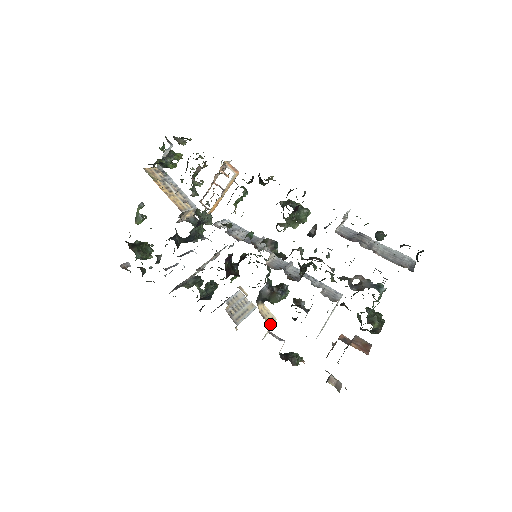
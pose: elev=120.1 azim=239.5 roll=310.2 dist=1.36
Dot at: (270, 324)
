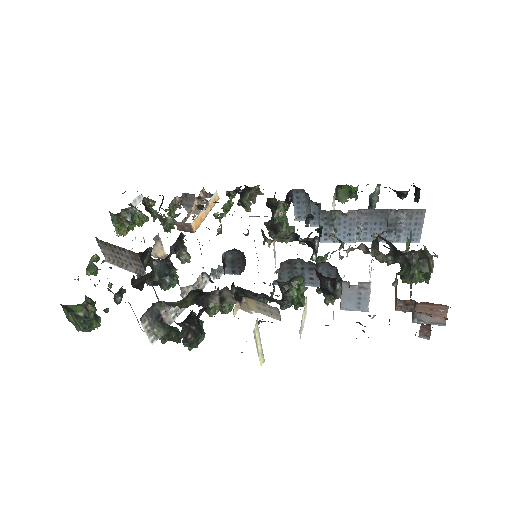
Dot at: occluded
